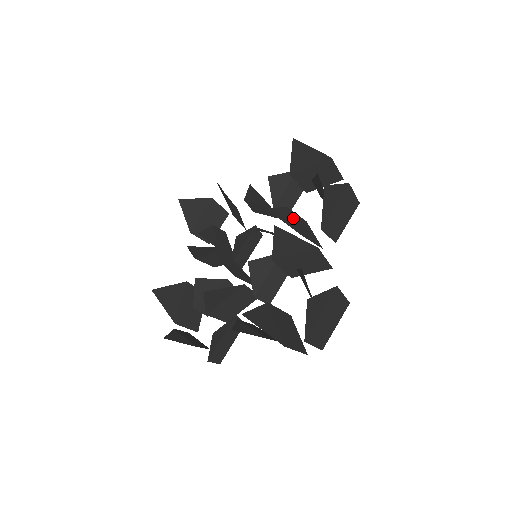
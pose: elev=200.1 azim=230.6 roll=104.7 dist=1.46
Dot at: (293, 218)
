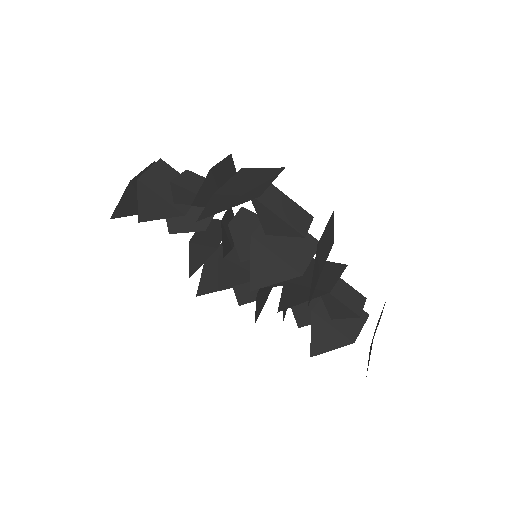
Dot at: (272, 252)
